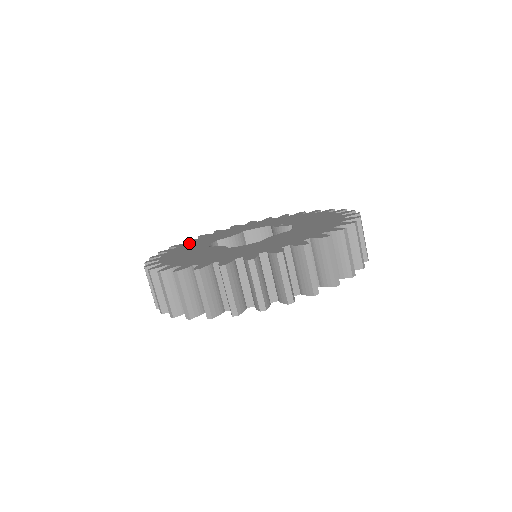
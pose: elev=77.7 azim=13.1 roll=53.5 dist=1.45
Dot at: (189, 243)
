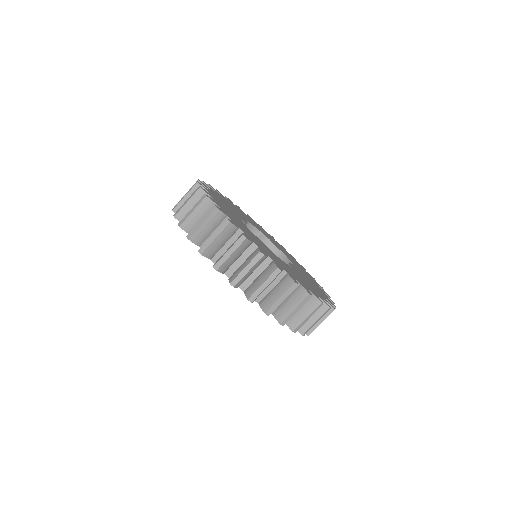
Dot at: occluded
